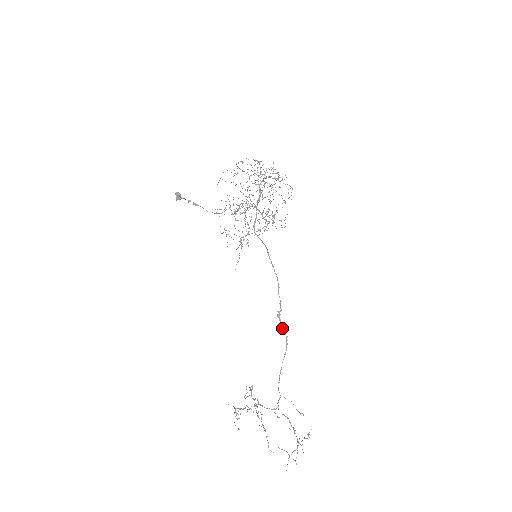
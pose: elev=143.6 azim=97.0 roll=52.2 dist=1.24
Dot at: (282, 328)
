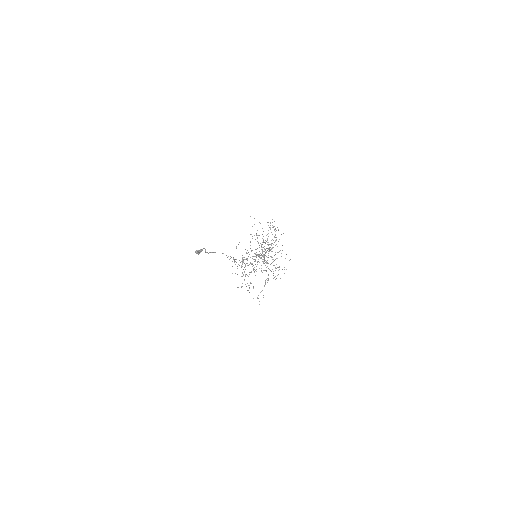
Dot at: occluded
